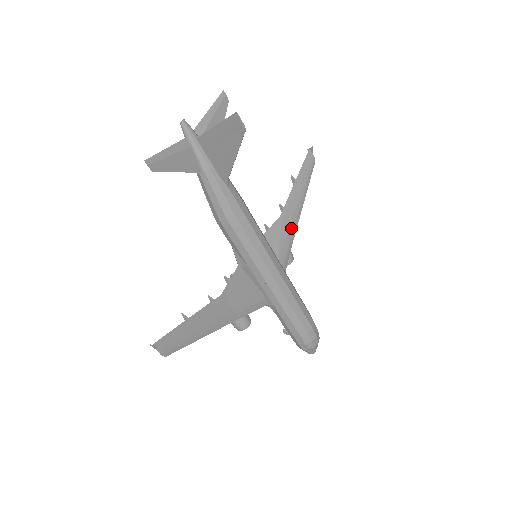
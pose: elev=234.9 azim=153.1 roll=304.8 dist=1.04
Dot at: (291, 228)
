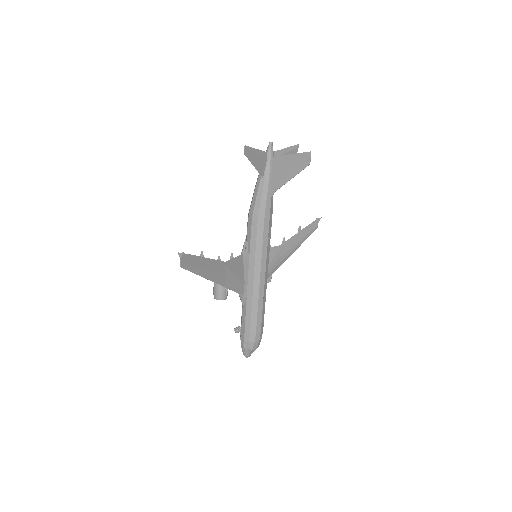
Dot at: (282, 258)
